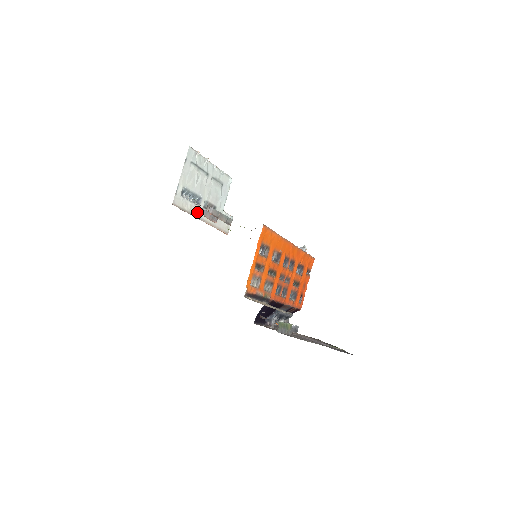
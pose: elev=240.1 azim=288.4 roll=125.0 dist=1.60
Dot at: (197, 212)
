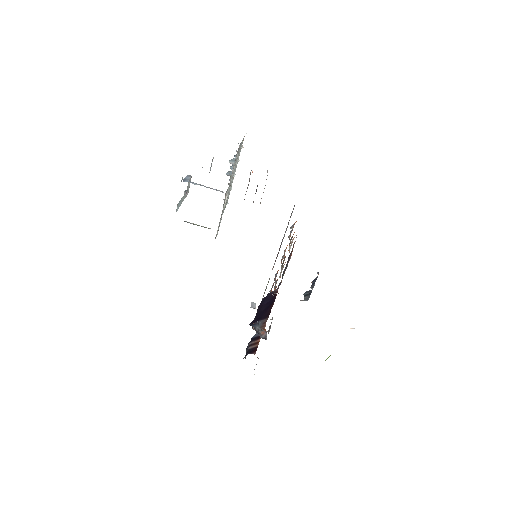
Dot at: (251, 170)
